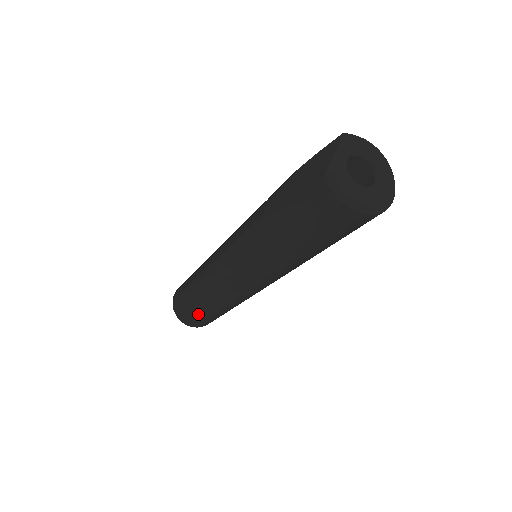
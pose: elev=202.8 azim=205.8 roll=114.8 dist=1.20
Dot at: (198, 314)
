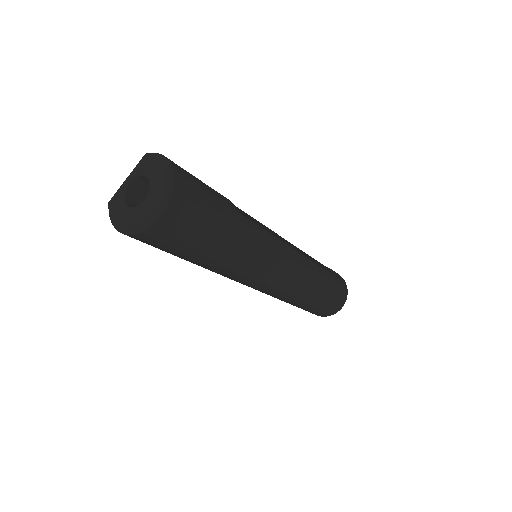
Dot at: occluded
